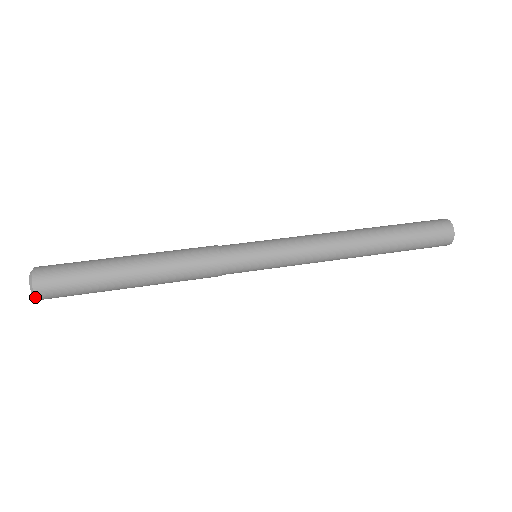
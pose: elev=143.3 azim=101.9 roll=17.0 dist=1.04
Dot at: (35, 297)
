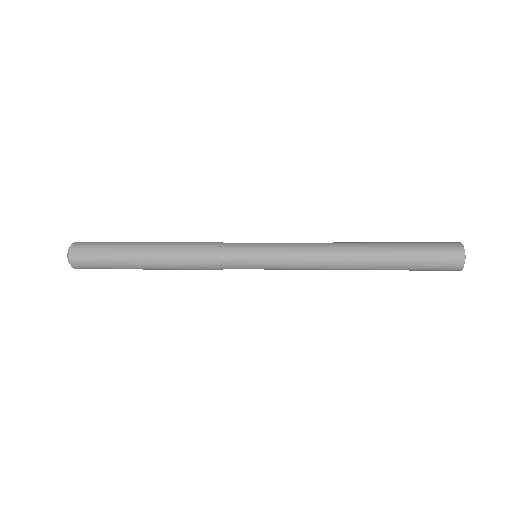
Dot at: (70, 248)
